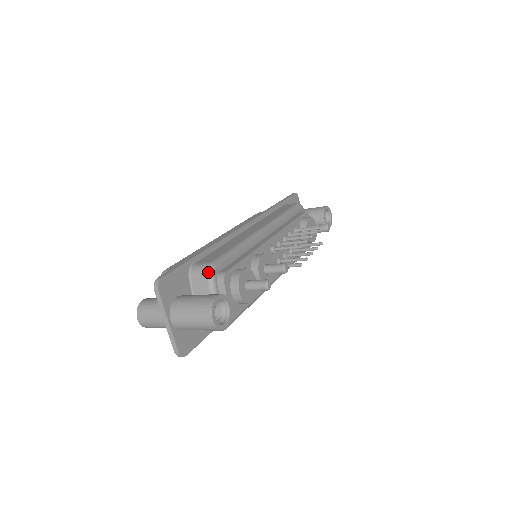
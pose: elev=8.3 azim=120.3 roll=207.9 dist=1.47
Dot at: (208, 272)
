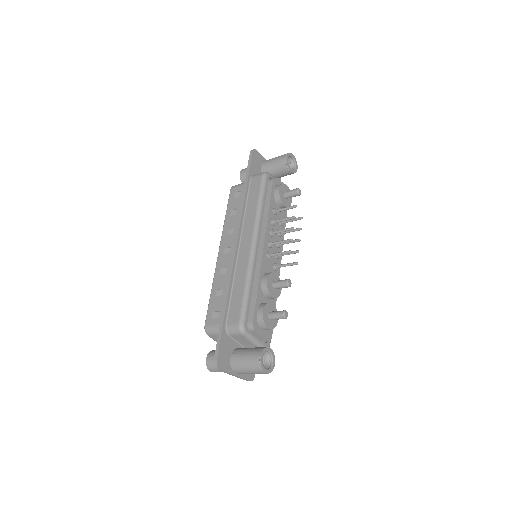
Dot at: (241, 332)
